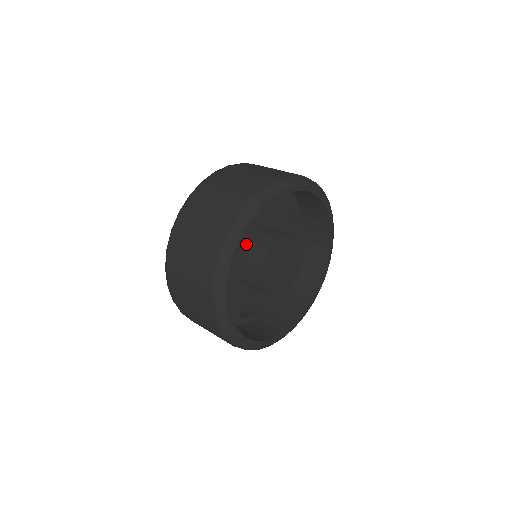
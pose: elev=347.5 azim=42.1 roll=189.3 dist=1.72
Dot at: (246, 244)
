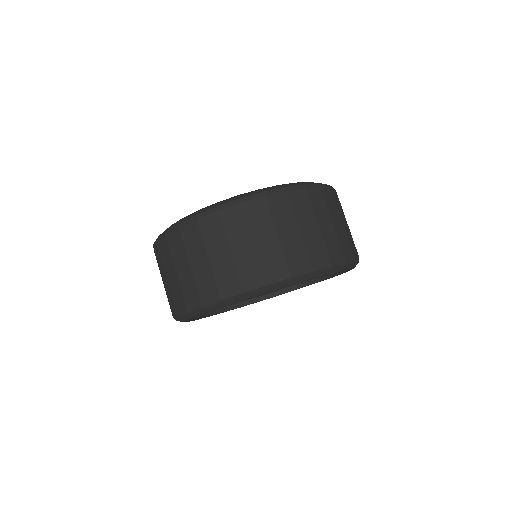
Dot at: occluded
